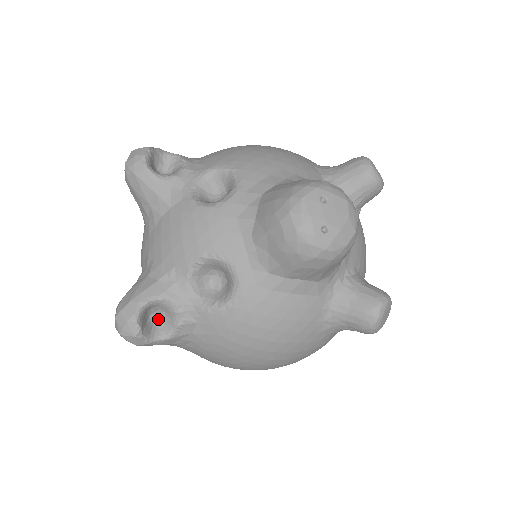
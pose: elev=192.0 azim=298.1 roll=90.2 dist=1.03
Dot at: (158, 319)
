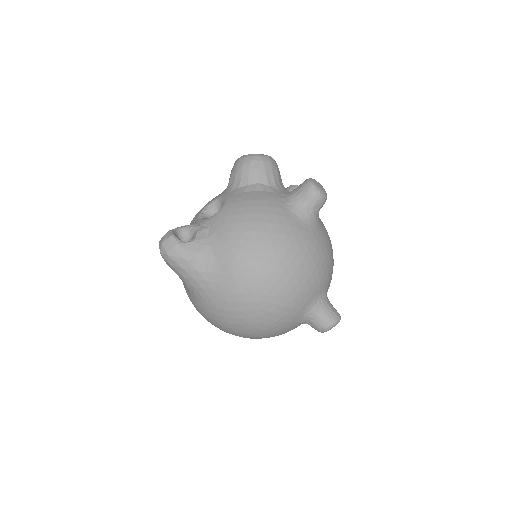
Dot at: occluded
